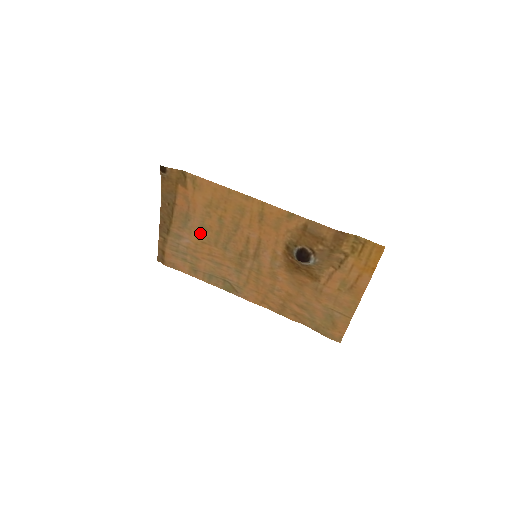
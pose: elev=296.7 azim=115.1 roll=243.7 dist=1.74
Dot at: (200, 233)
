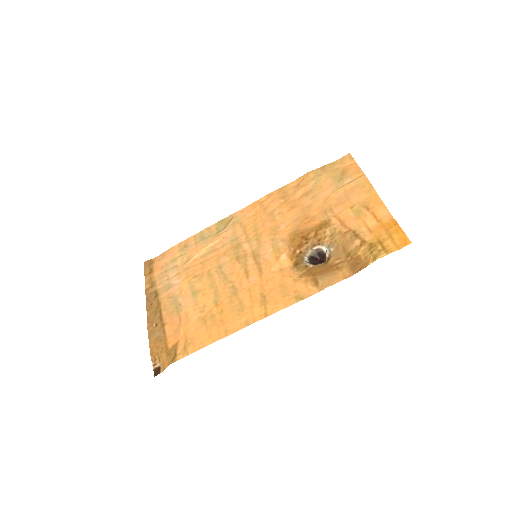
Dot at: (191, 288)
